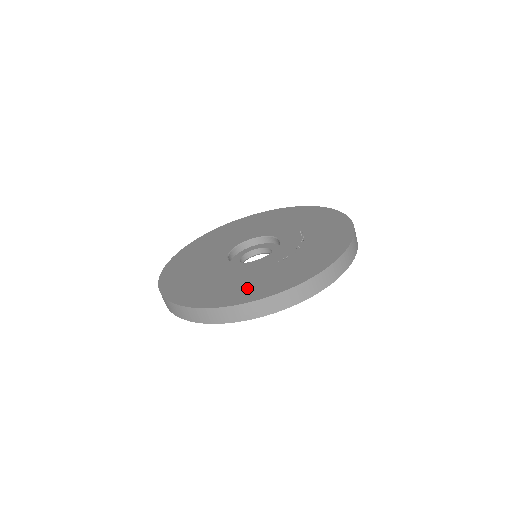
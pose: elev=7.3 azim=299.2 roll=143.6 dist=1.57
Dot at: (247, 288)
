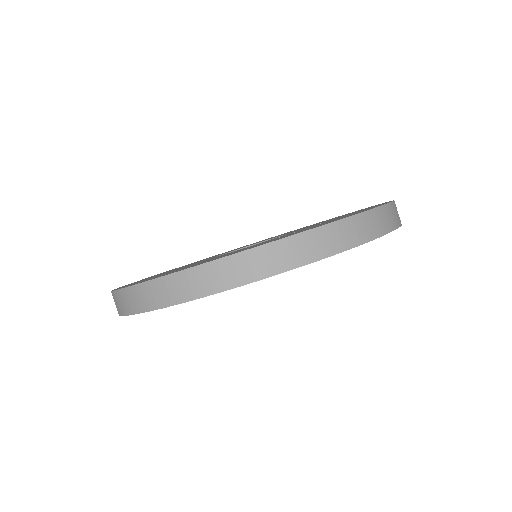
Dot at: occluded
